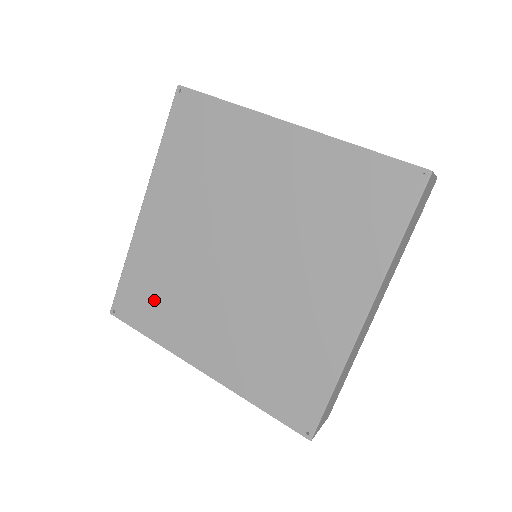
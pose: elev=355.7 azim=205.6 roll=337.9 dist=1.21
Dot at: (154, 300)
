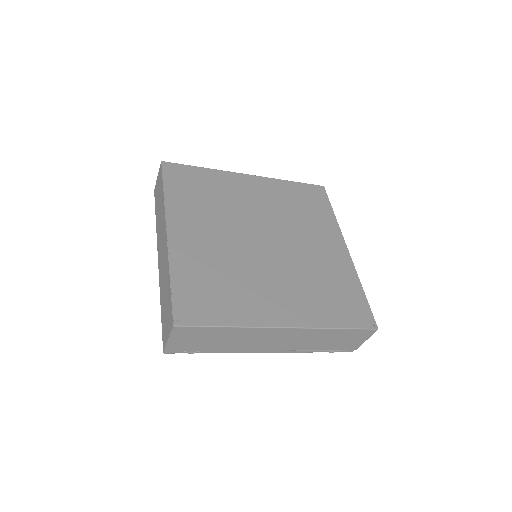
Dot at: (195, 191)
